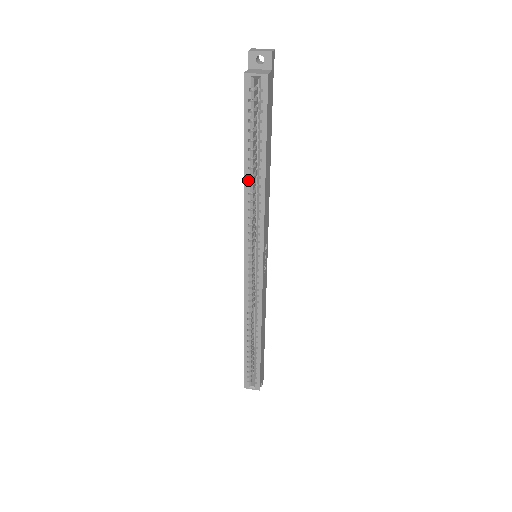
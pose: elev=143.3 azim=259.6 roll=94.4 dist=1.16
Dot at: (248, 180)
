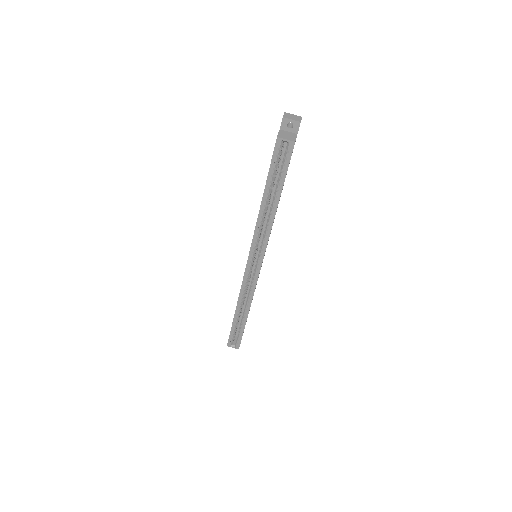
Dot at: (263, 208)
